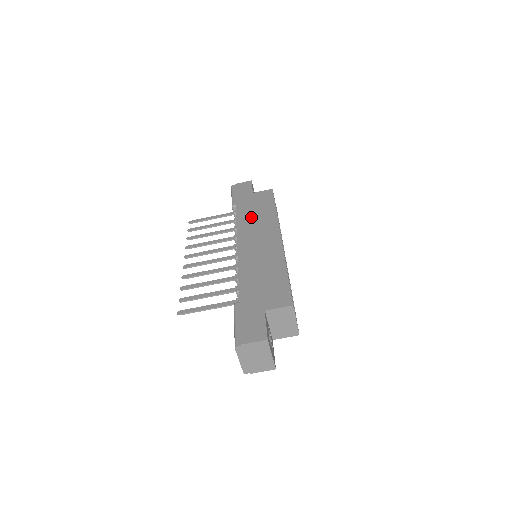
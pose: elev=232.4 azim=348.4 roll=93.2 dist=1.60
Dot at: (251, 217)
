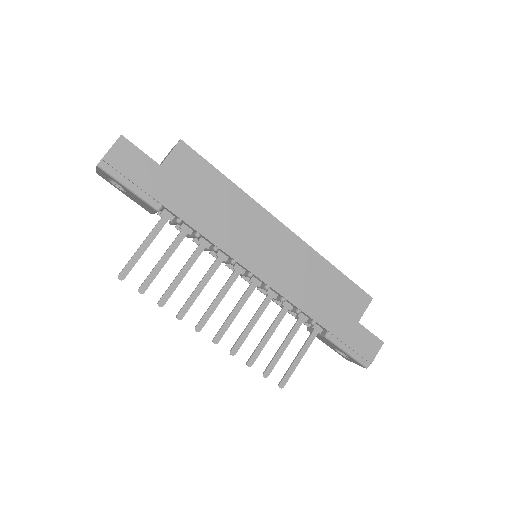
Dot at: (217, 218)
